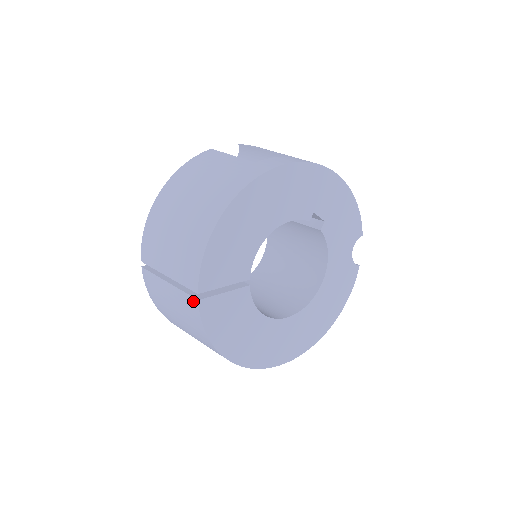
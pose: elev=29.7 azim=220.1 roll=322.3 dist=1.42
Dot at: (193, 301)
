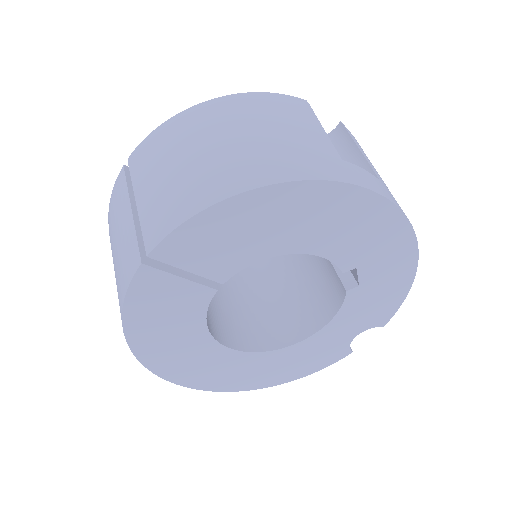
Dot at: (136, 258)
